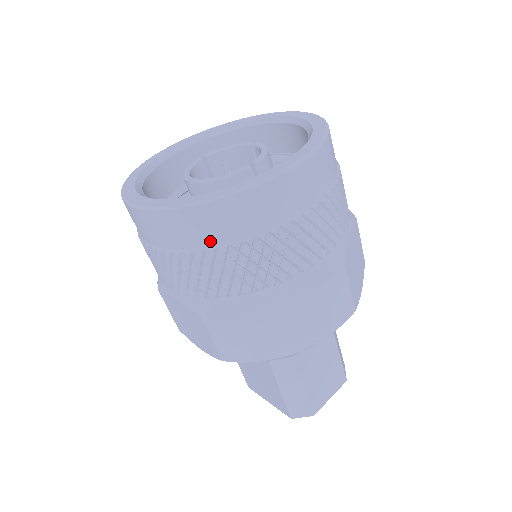
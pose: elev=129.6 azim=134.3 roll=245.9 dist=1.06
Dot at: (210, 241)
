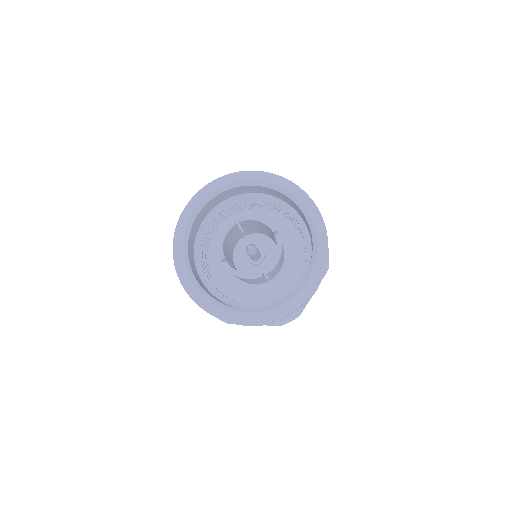
Dot at: occluded
